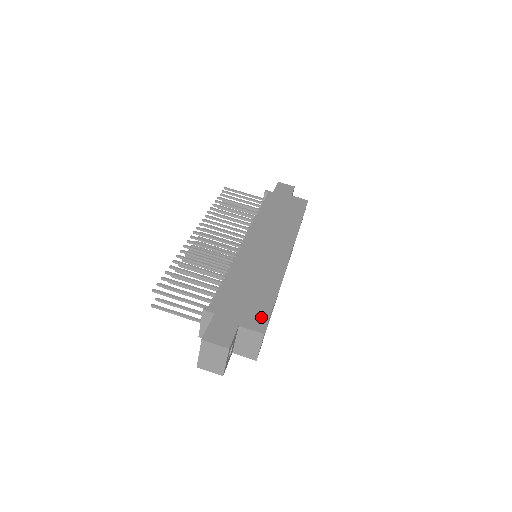
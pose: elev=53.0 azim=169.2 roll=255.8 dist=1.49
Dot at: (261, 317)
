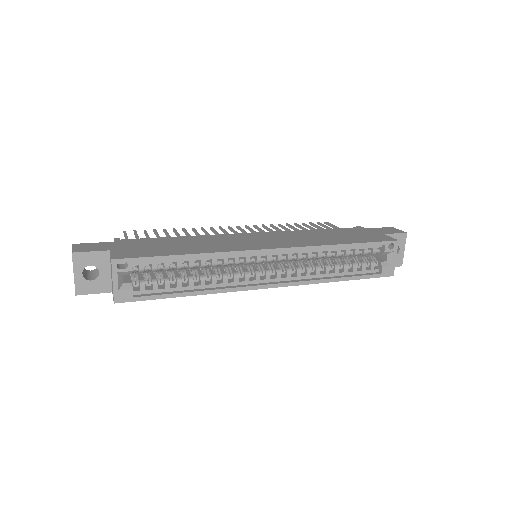
Dot at: (136, 254)
